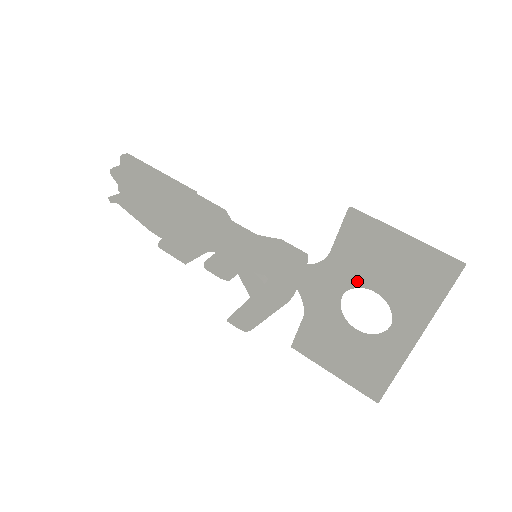
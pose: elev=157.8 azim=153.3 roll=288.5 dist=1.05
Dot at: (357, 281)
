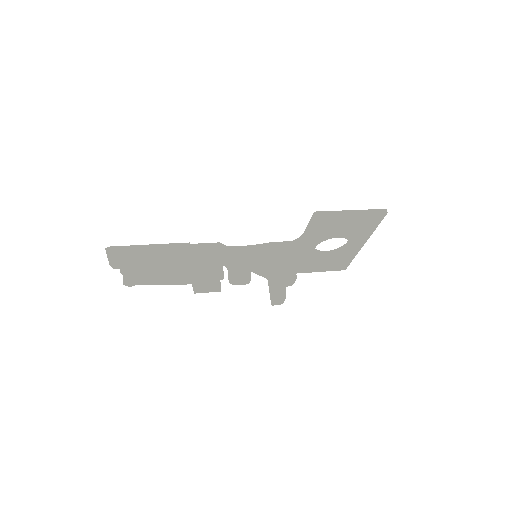
Dot at: (326, 238)
